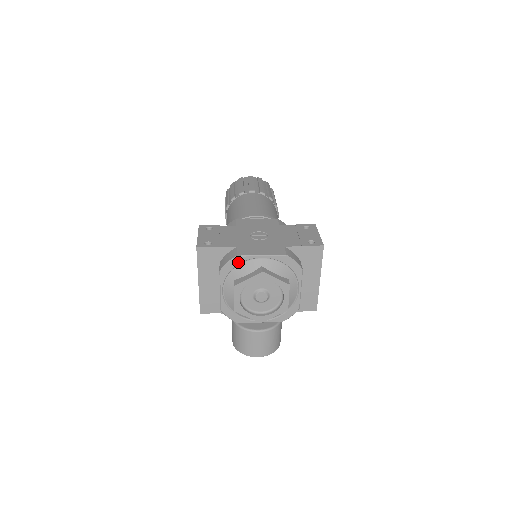
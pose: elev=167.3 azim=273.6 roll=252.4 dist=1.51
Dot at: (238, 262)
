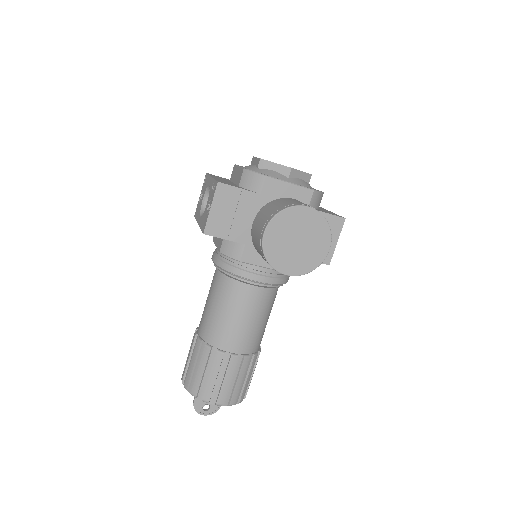
Dot at: occluded
